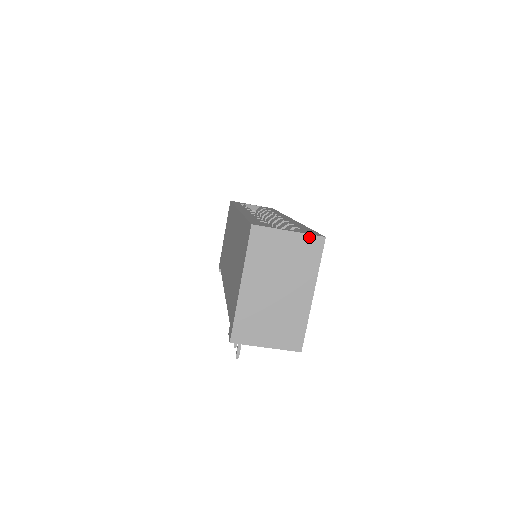
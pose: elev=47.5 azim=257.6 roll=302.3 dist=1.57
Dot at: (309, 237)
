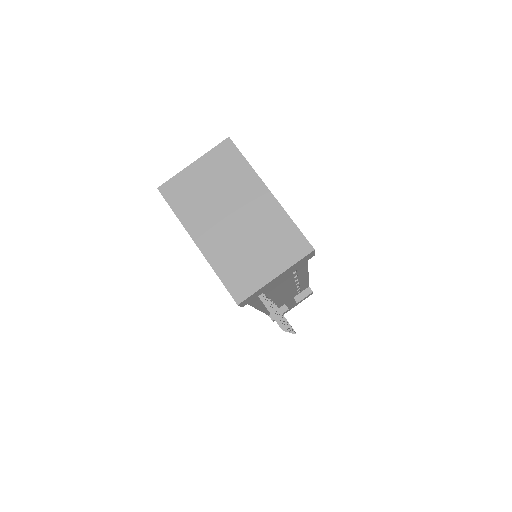
Dot at: (215, 151)
